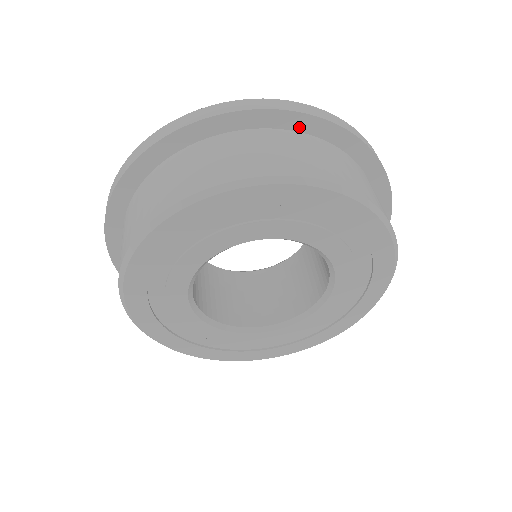
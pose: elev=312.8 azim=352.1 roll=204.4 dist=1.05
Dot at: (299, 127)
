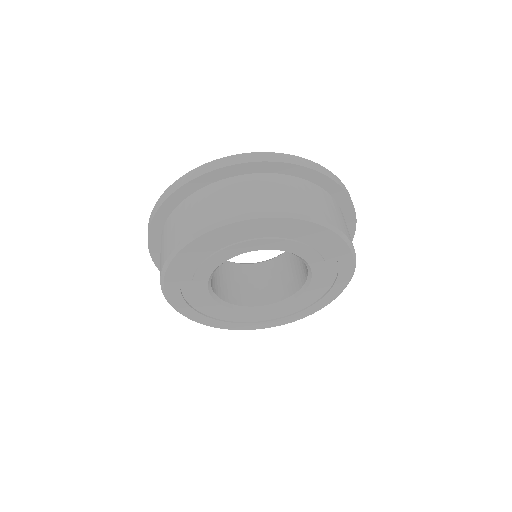
Dot at: (347, 217)
